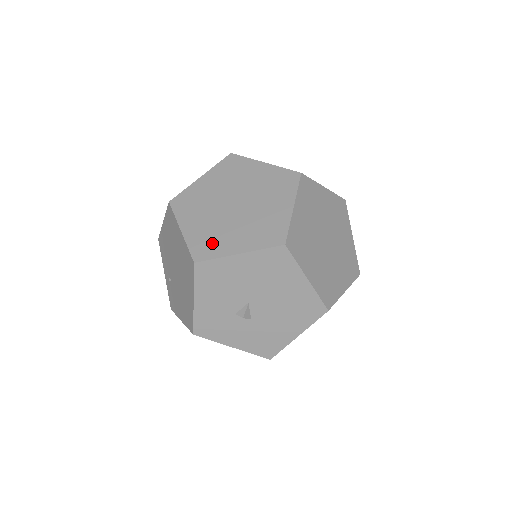
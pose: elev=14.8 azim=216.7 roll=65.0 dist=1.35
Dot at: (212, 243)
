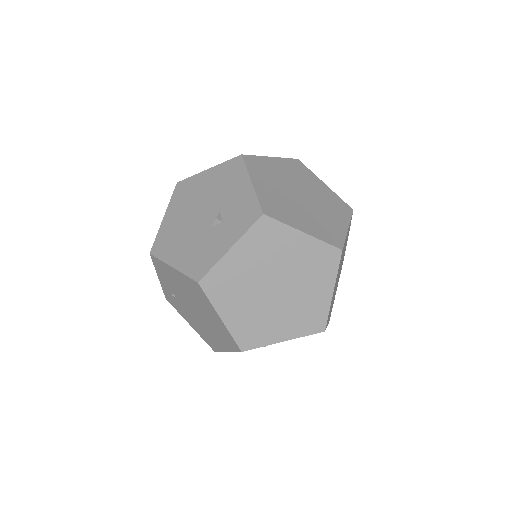
Dot at: (257, 332)
